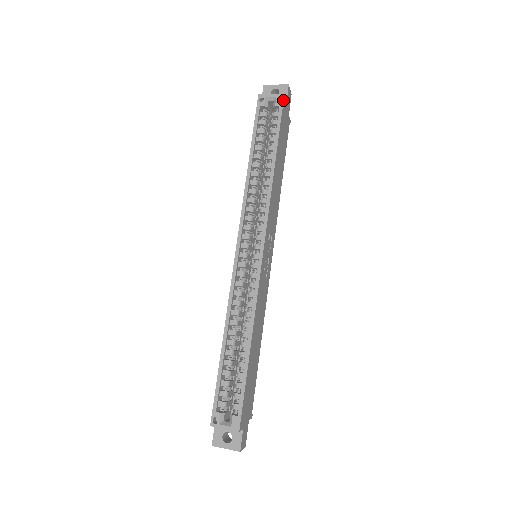
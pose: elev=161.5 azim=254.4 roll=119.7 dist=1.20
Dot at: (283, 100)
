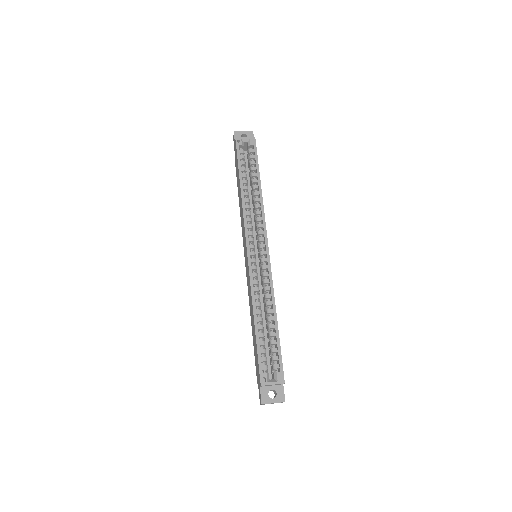
Dot at: (255, 141)
